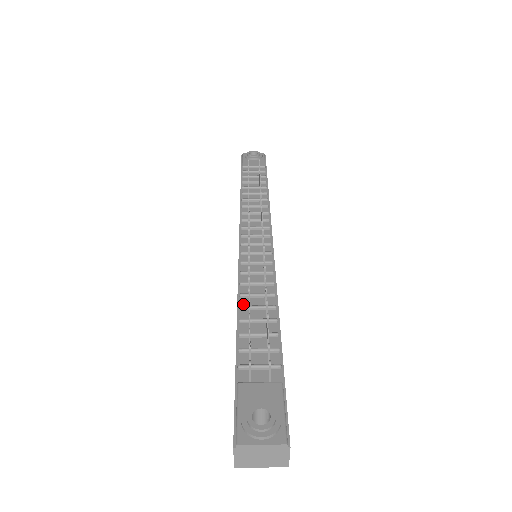
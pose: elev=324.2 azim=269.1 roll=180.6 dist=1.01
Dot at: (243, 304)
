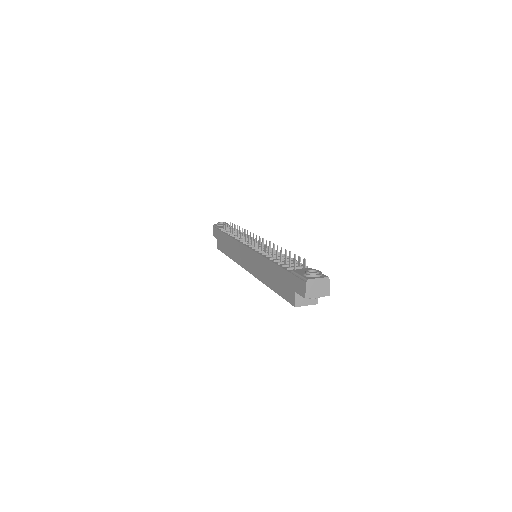
Dot at: (270, 258)
